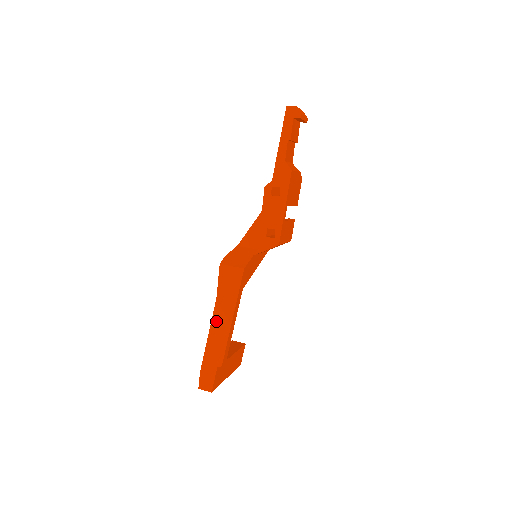
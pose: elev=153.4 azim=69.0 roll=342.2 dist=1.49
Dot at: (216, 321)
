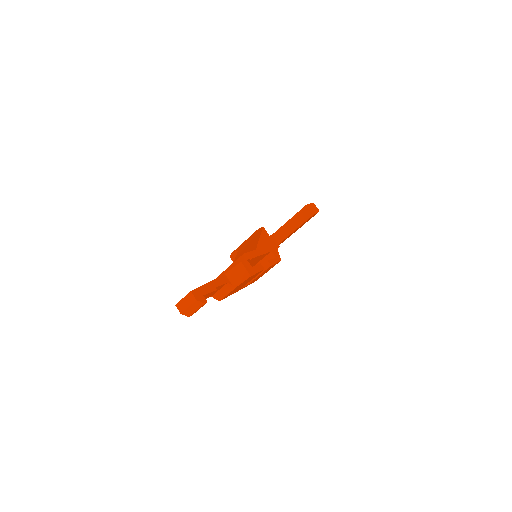
Dot at: occluded
